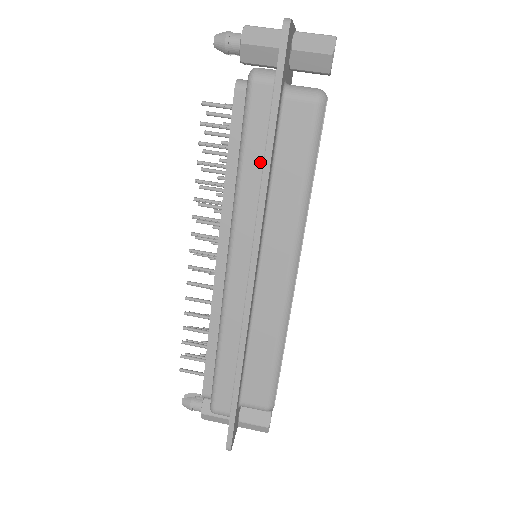
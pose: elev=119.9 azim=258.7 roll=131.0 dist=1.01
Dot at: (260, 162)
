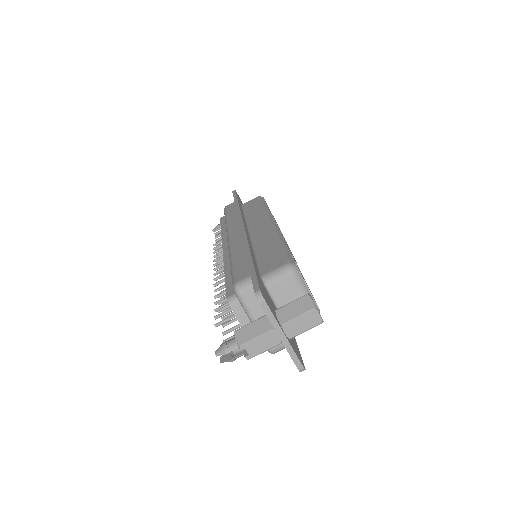
Dot at: occluded
